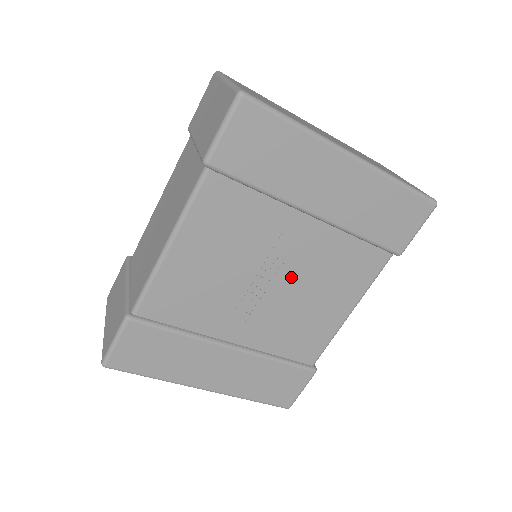
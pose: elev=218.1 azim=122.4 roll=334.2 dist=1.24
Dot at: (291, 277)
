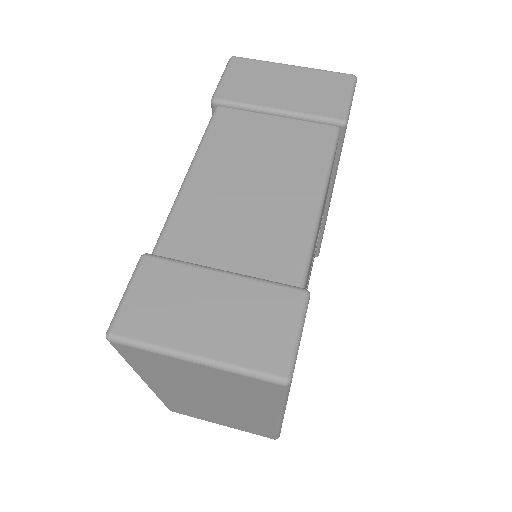
Dot at: occluded
